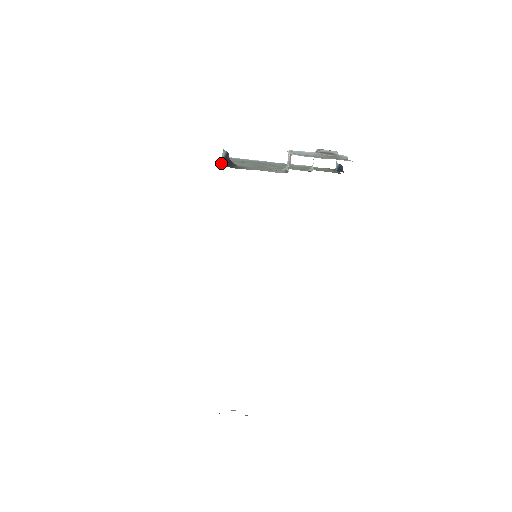
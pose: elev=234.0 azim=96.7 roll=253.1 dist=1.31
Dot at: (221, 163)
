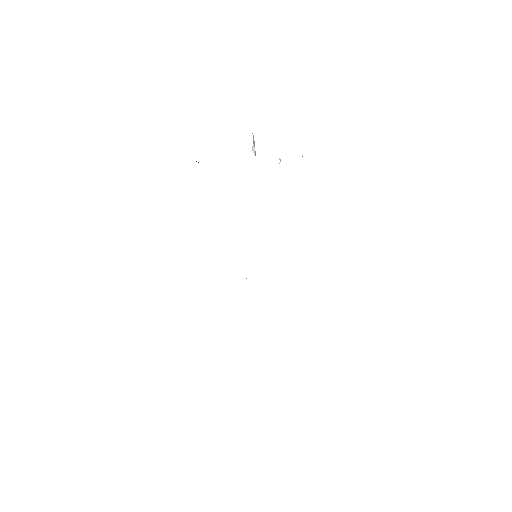
Dot at: occluded
